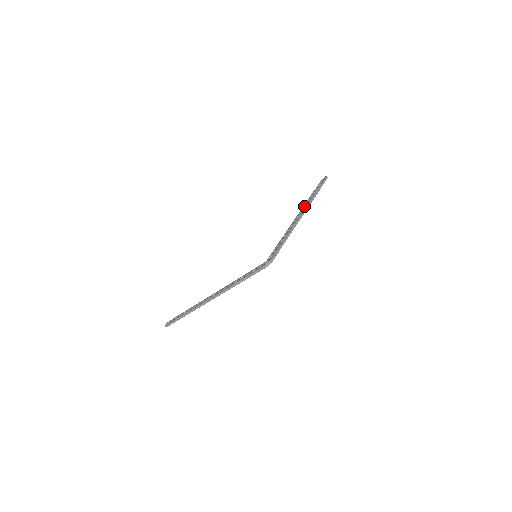
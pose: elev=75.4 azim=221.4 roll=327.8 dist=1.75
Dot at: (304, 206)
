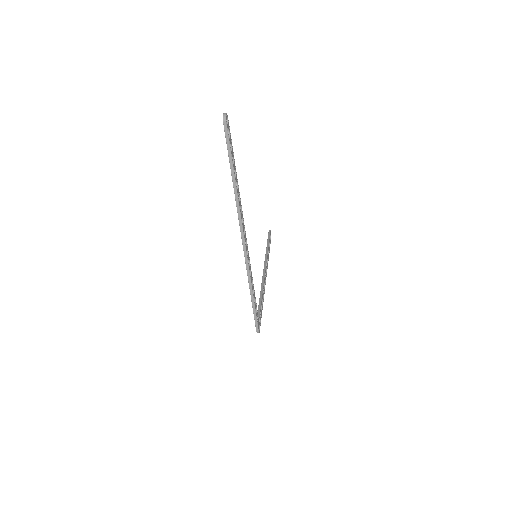
Dot at: occluded
